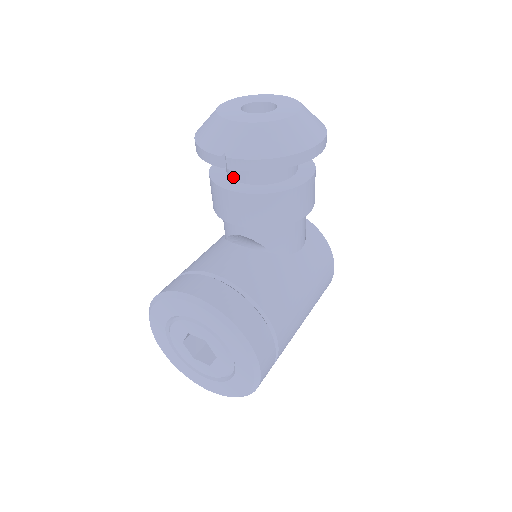
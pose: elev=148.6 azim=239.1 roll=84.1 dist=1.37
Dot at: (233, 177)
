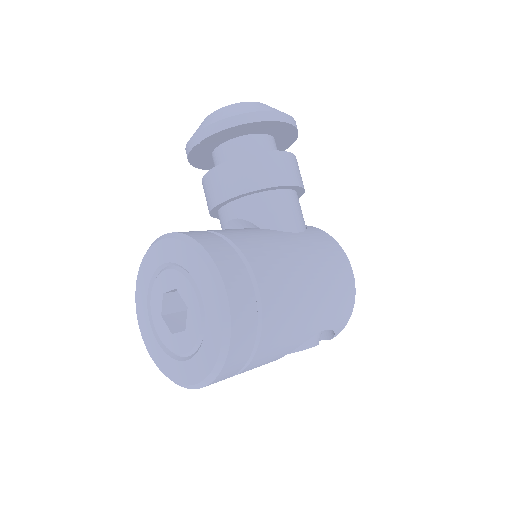
Dot at: occluded
